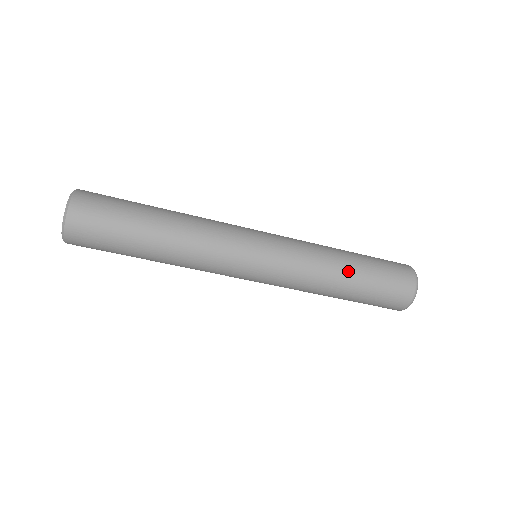
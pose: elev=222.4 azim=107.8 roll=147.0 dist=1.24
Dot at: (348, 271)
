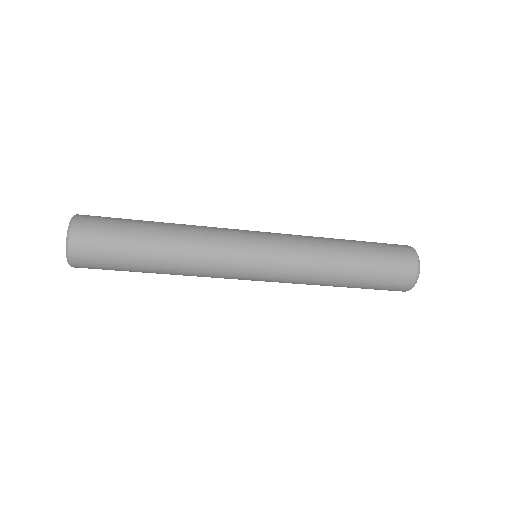
Dot at: (347, 264)
